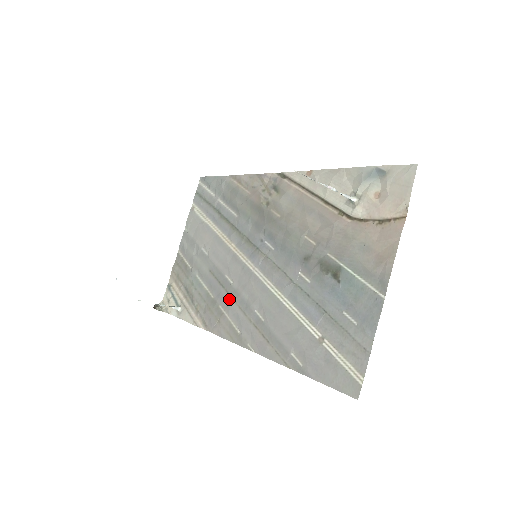
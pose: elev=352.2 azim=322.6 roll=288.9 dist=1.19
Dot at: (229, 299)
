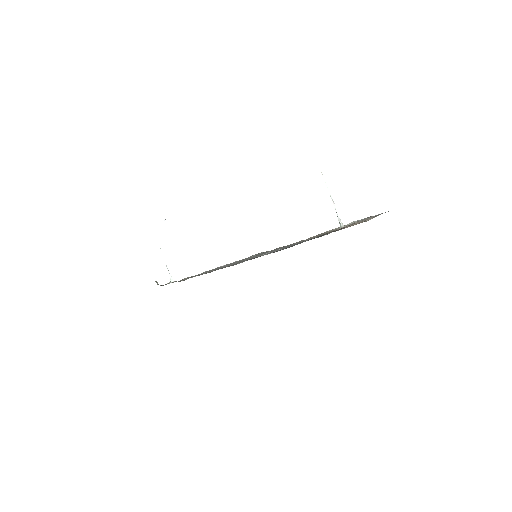
Dot at: occluded
